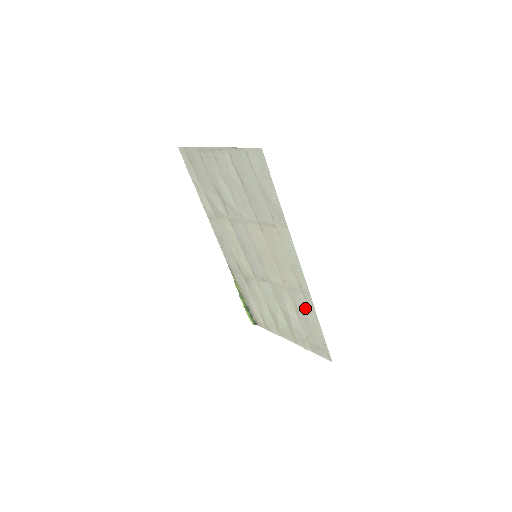
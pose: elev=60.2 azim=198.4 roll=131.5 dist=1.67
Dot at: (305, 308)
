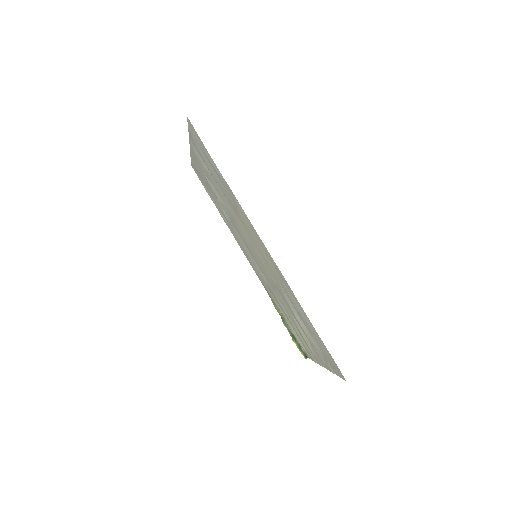
Dot at: (296, 304)
